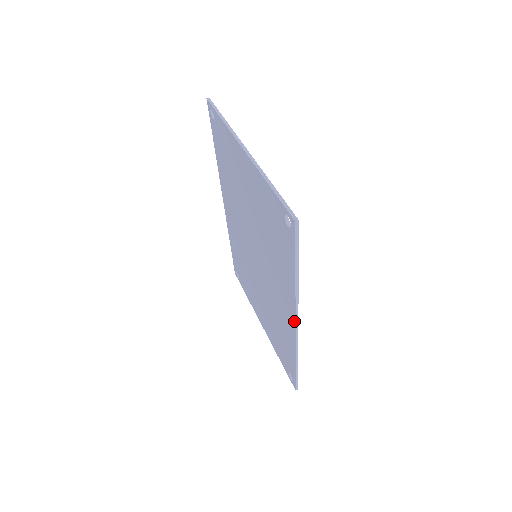
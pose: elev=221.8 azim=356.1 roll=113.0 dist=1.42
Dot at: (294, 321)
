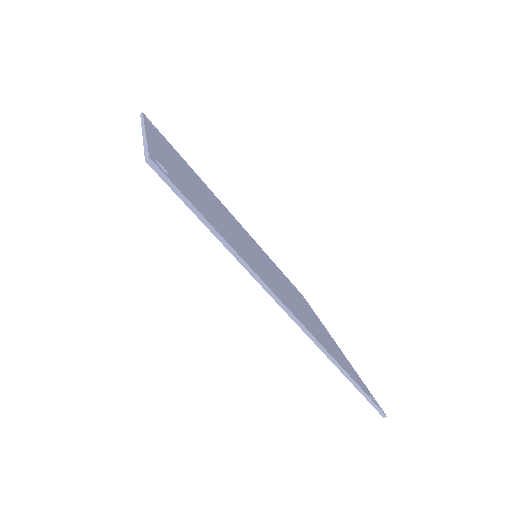
Dot at: (284, 310)
